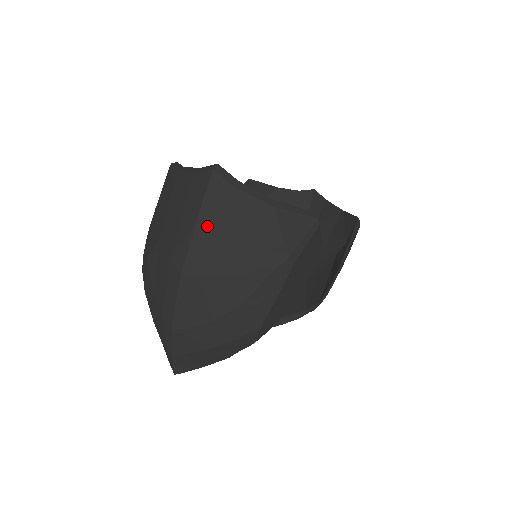
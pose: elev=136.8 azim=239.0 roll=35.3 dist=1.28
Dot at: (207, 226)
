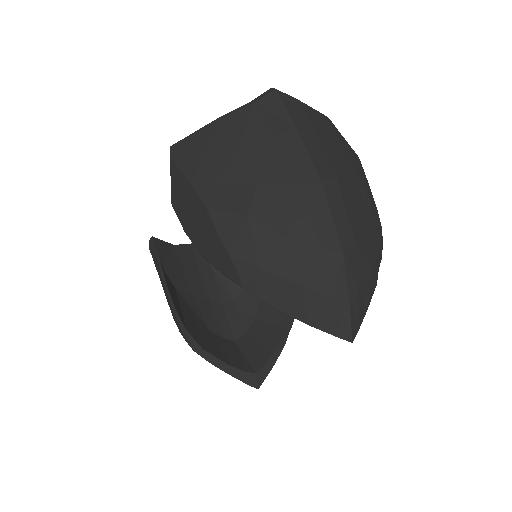
Dot at: (308, 133)
